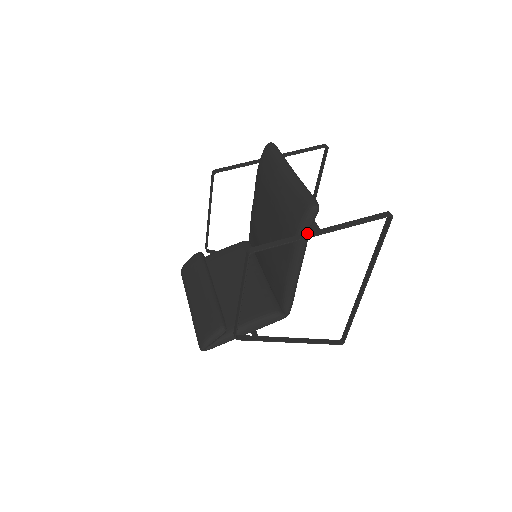
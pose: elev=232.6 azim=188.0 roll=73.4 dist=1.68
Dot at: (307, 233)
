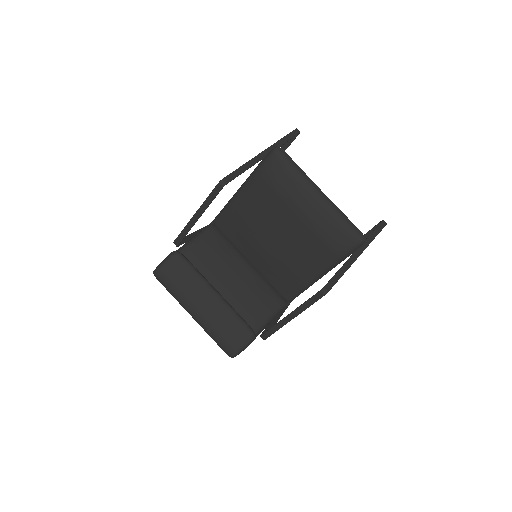
Dot at: (351, 258)
